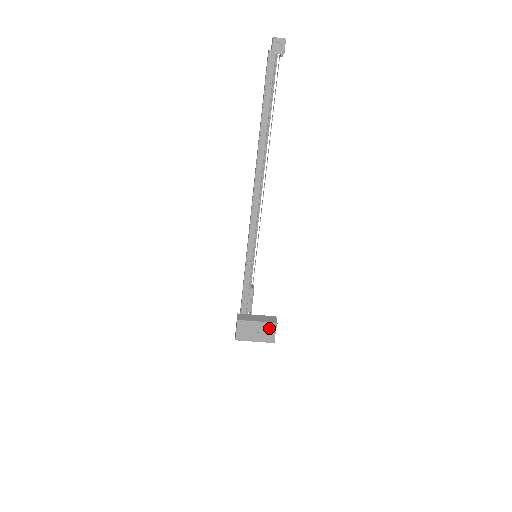
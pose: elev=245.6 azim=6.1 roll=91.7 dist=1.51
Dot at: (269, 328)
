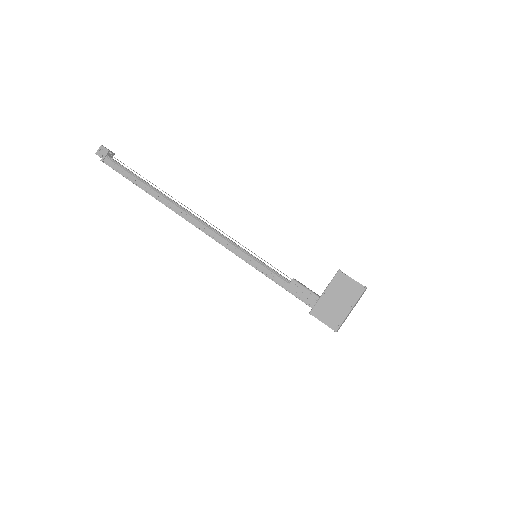
Dot at: (341, 283)
